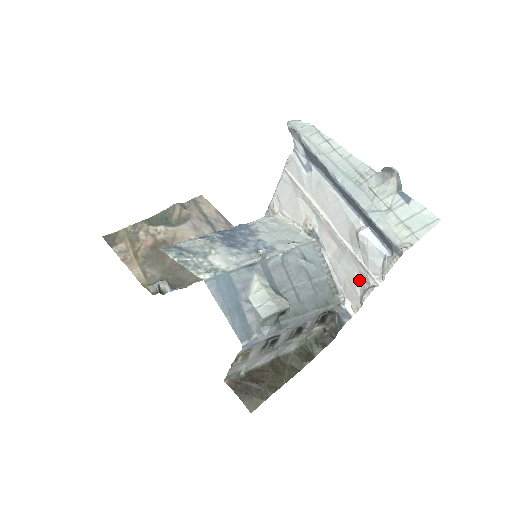
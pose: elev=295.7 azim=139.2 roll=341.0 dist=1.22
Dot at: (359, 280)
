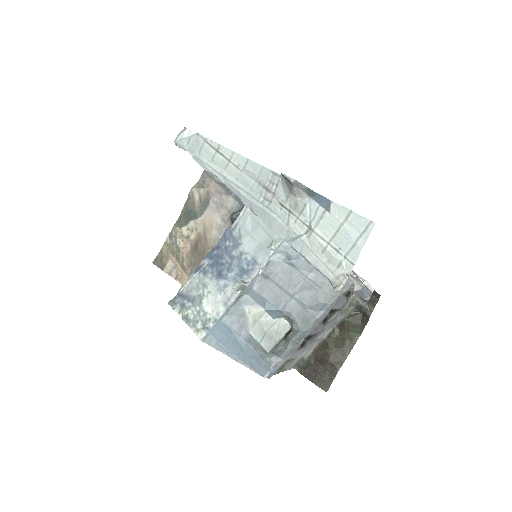
Dot at: occluded
